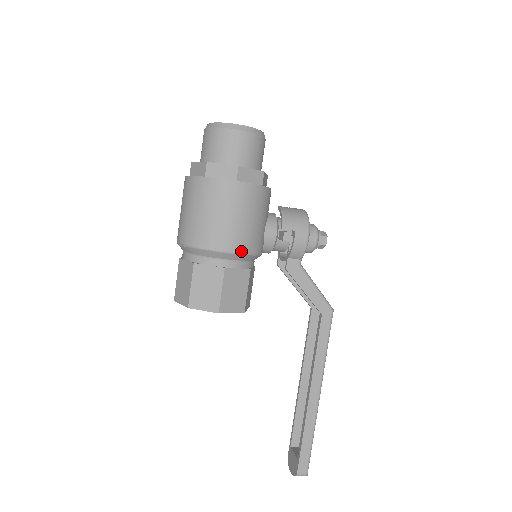
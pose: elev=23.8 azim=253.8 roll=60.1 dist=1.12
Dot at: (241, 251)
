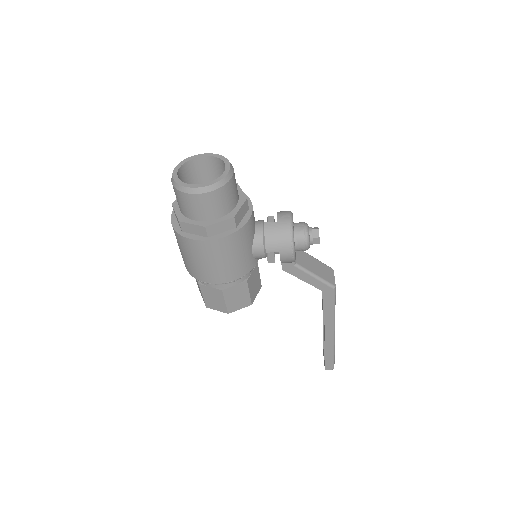
Dot at: (231, 280)
